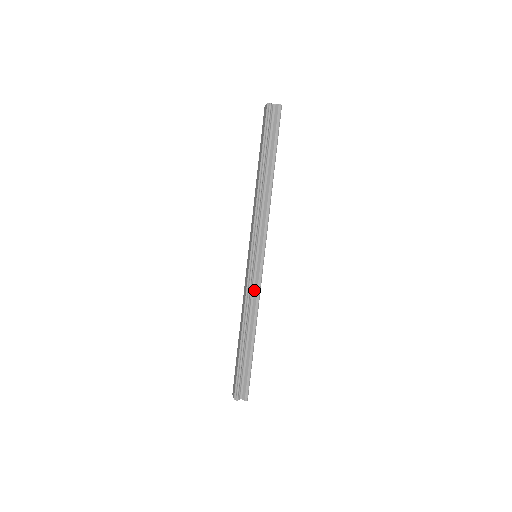
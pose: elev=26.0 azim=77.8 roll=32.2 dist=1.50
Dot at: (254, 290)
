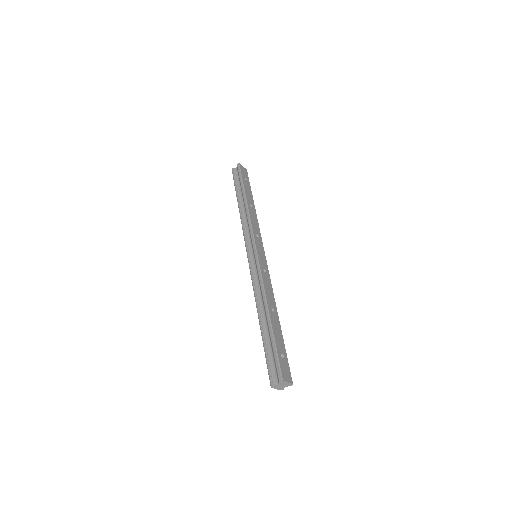
Dot at: (258, 278)
